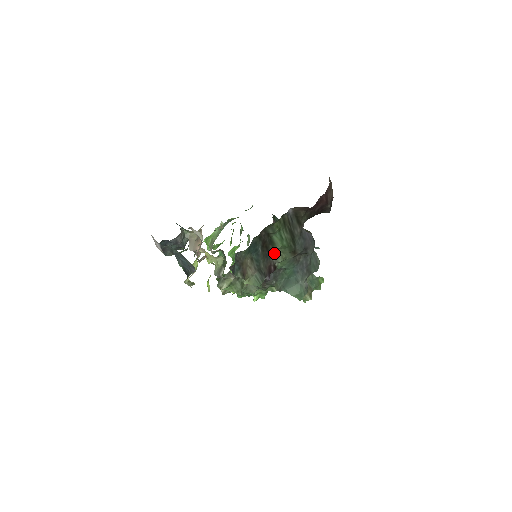
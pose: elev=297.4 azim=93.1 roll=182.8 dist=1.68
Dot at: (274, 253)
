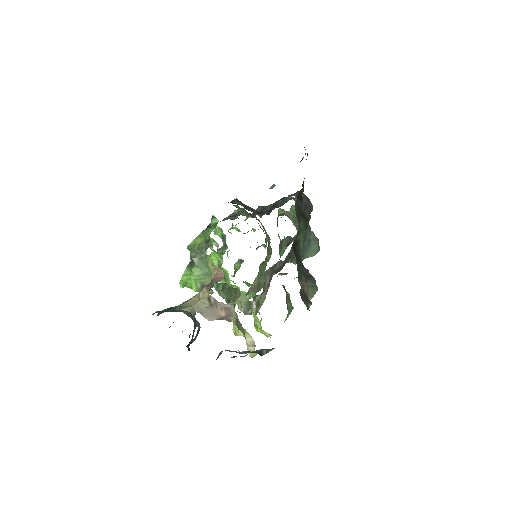
Dot at: (299, 247)
